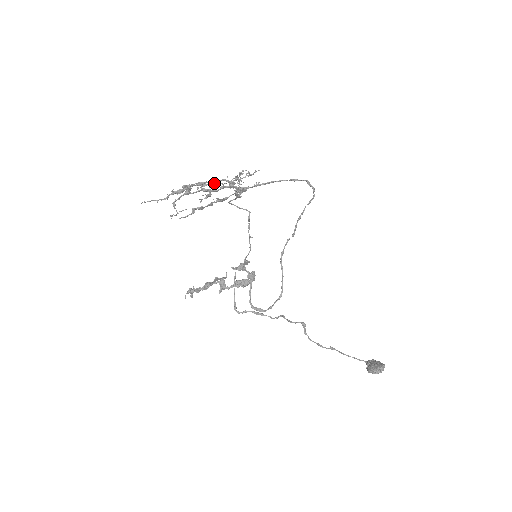
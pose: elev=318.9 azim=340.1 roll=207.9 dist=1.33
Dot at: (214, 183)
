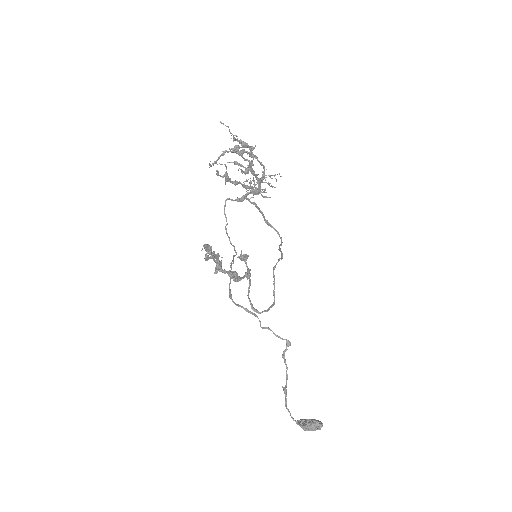
Dot at: (247, 168)
